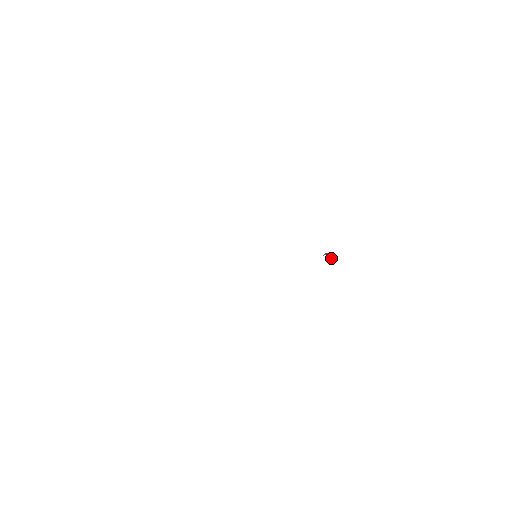
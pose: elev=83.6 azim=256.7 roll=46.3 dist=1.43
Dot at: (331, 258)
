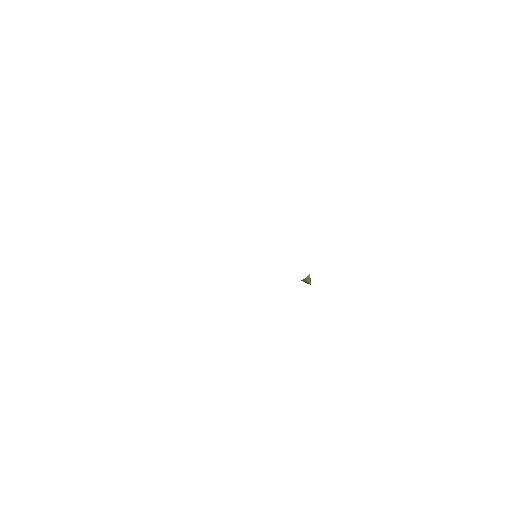
Dot at: occluded
